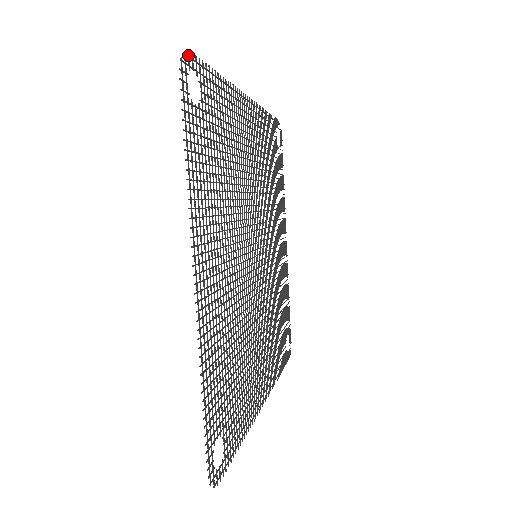
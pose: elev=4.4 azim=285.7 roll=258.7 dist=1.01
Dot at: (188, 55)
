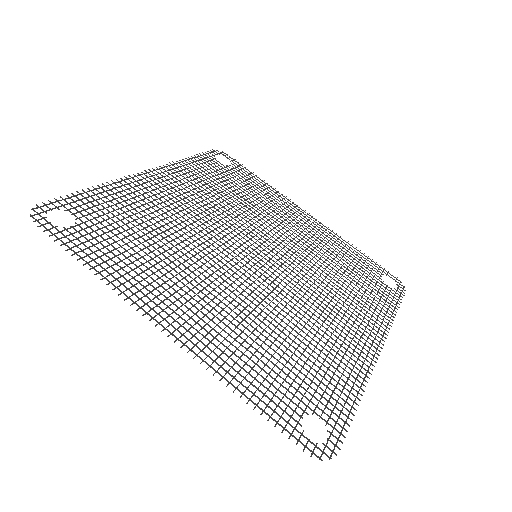
Dot at: (226, 154)
